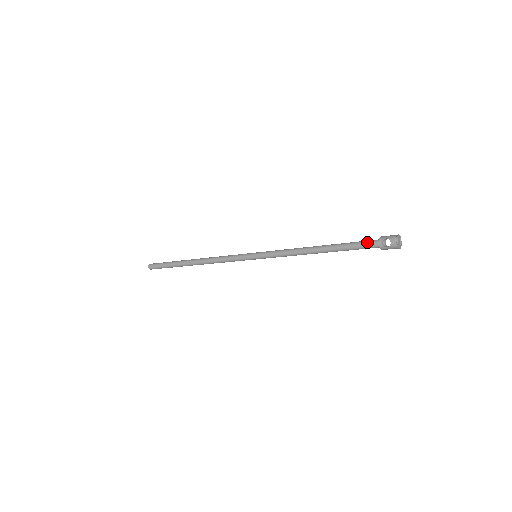
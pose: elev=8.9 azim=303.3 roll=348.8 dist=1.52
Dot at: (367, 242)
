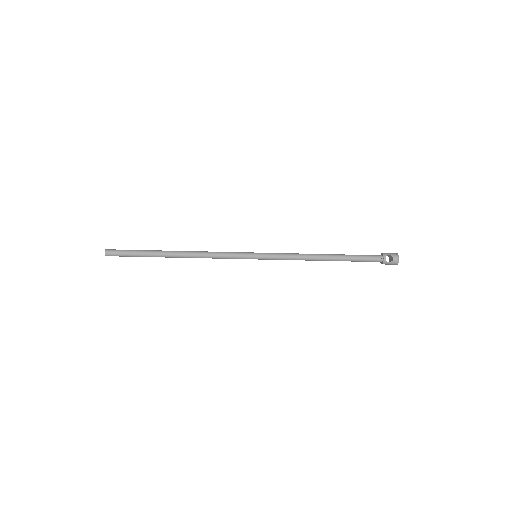
Dot at: (372, 256)
